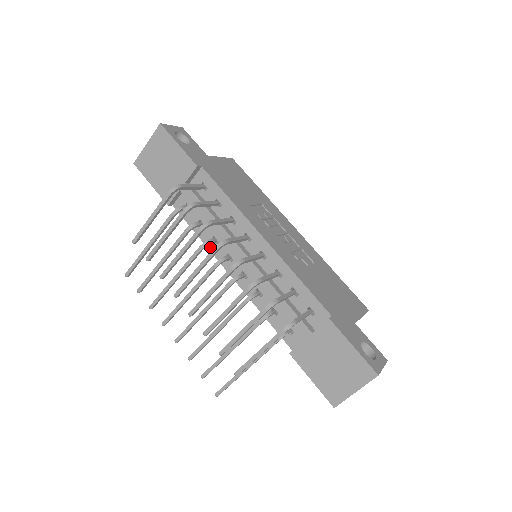
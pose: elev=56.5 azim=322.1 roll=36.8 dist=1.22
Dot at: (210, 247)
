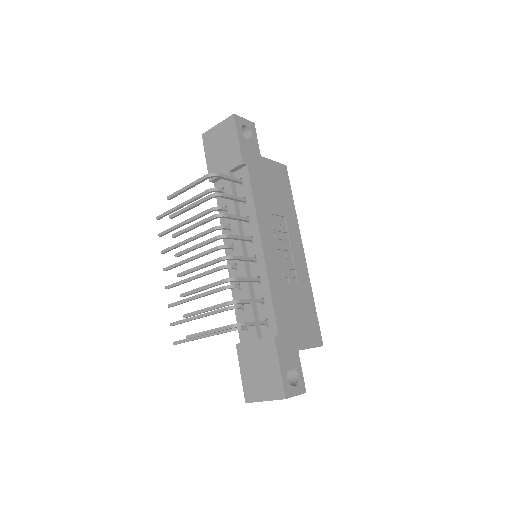
Dot at: (224, 231)
